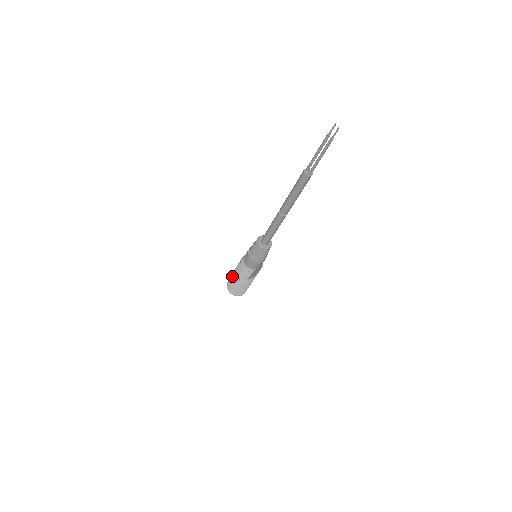
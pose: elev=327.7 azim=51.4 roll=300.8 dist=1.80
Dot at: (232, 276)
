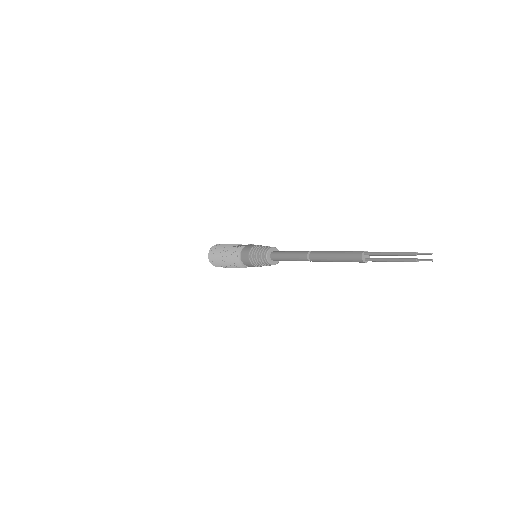
Dot at: (220, 251)
